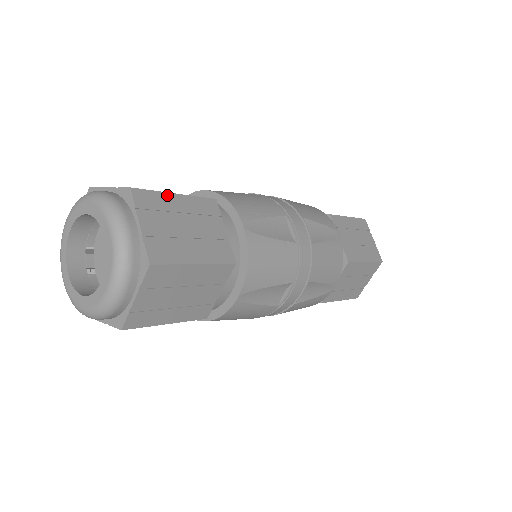
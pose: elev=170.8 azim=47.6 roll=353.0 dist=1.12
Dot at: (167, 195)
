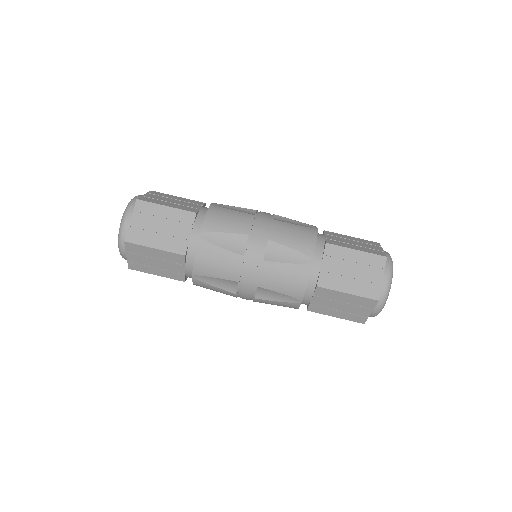
Dot at: (159, 206)
